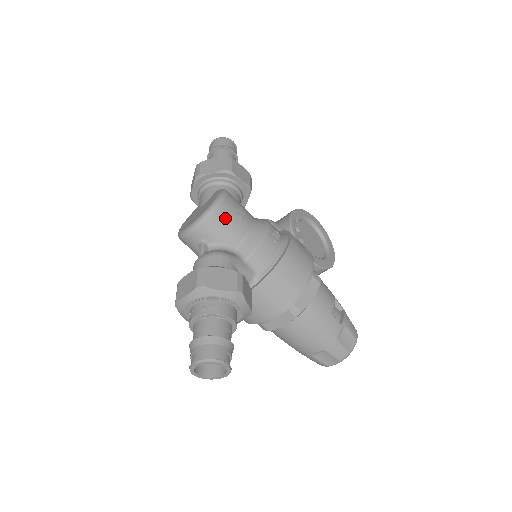
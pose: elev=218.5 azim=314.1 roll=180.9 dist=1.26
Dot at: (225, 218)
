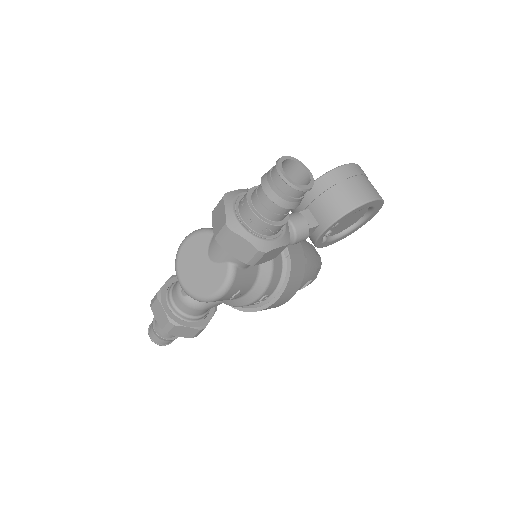
Dot at: occluded
